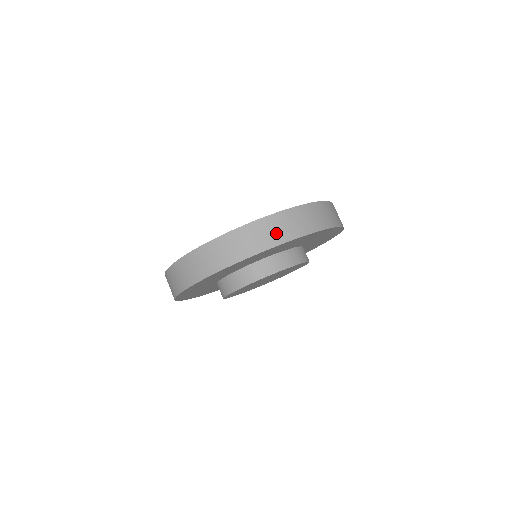
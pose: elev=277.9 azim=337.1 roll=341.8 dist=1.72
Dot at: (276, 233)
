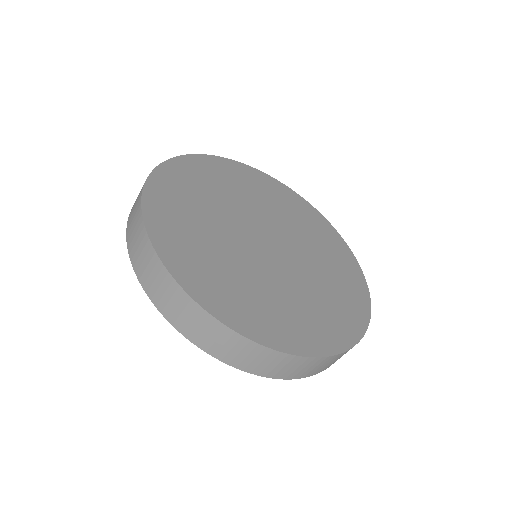
Dot at: (279, 369)
